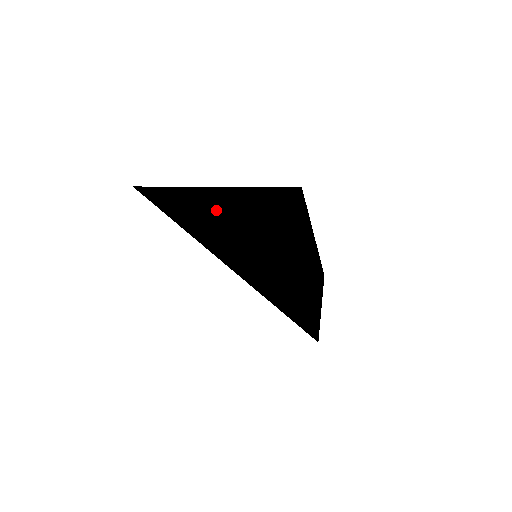
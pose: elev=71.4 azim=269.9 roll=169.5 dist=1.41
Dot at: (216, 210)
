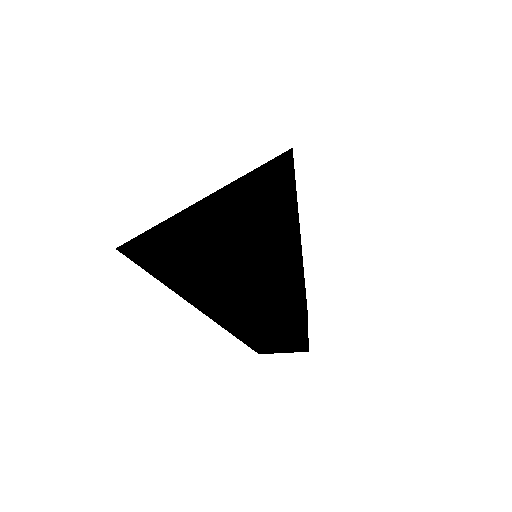
Dot at: (218, 287)
